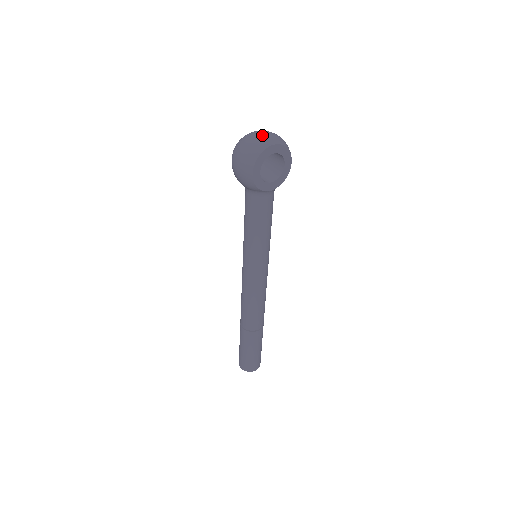
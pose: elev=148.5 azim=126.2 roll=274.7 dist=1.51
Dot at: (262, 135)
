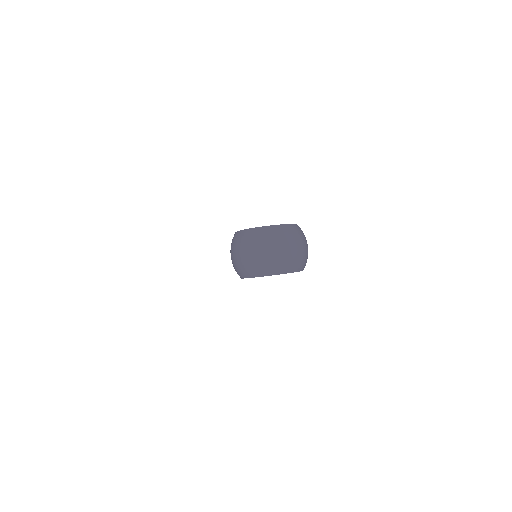
Dot at: (268, 257)
